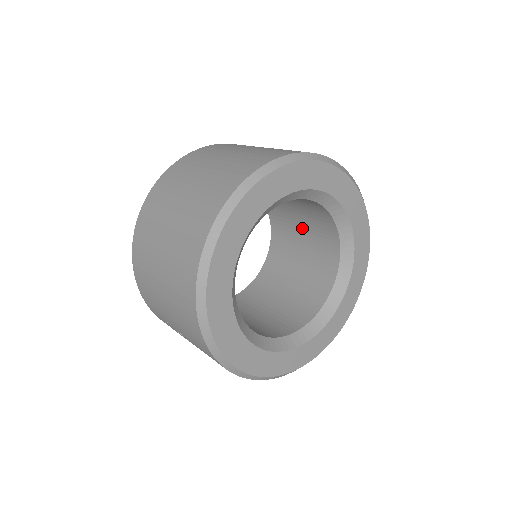
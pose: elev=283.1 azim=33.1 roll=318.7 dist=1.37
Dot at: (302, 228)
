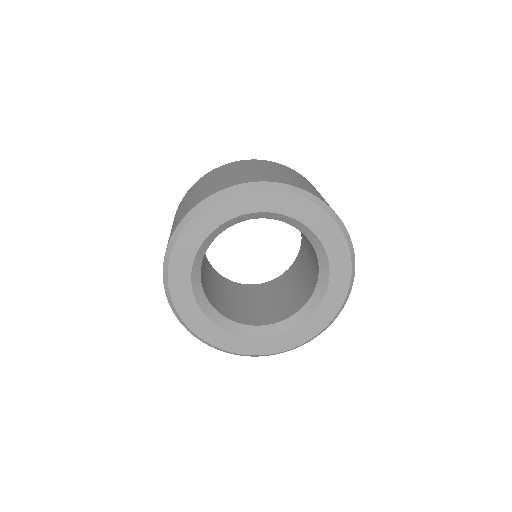
Dot at: (302, 278)
